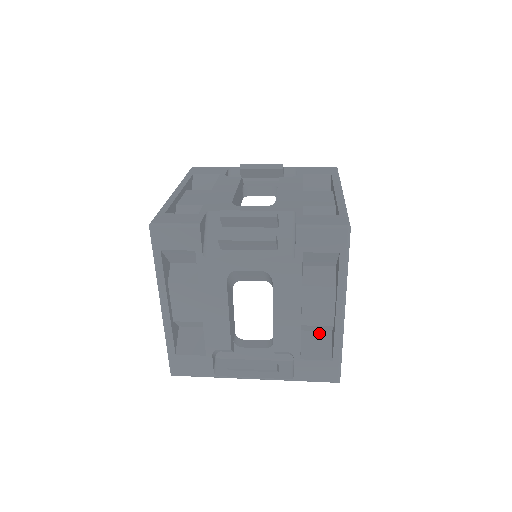
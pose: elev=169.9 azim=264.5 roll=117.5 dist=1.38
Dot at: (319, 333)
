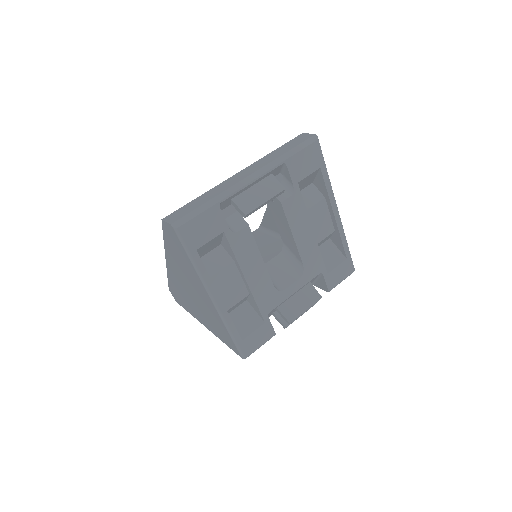
Dot at: occluded
